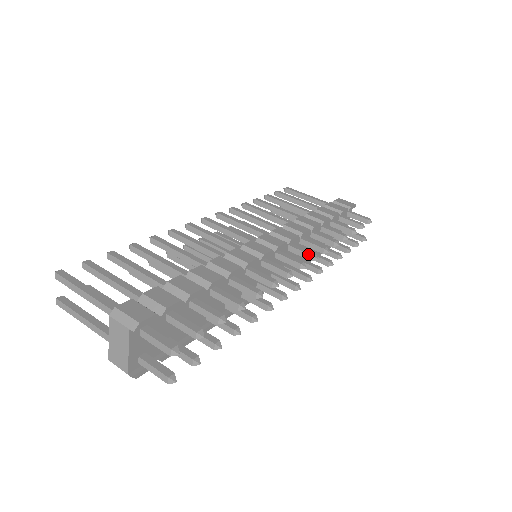
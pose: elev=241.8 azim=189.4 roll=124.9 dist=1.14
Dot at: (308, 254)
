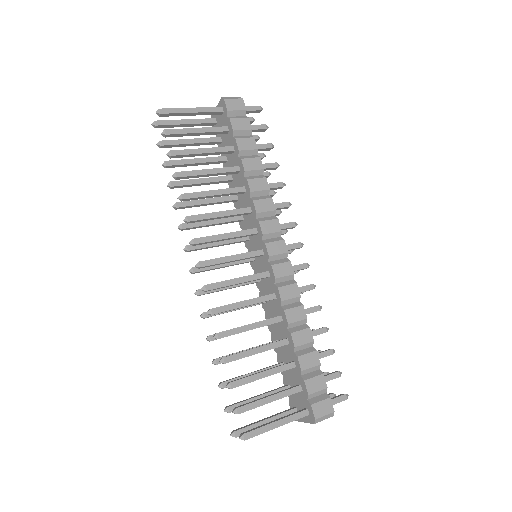
Dot at: (292, 228)
